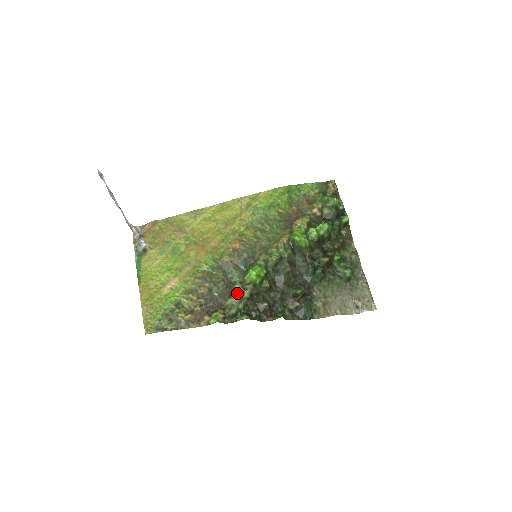
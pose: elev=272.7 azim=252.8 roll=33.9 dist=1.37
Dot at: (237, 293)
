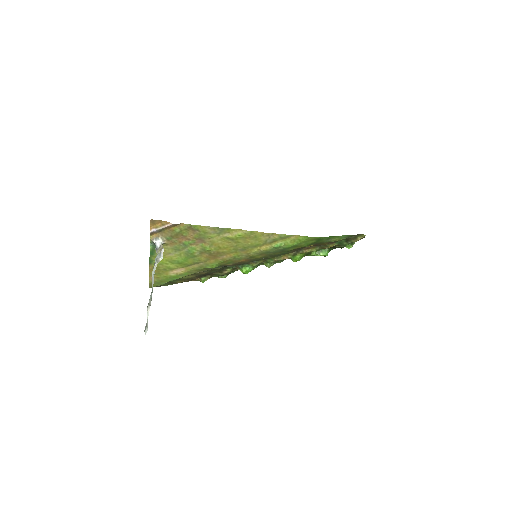
Dot at: (227, 273)
